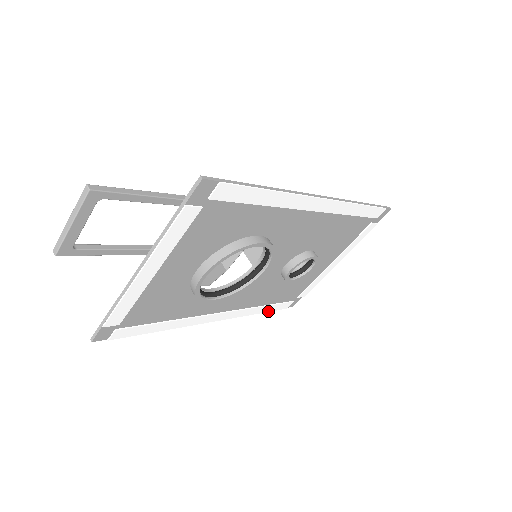
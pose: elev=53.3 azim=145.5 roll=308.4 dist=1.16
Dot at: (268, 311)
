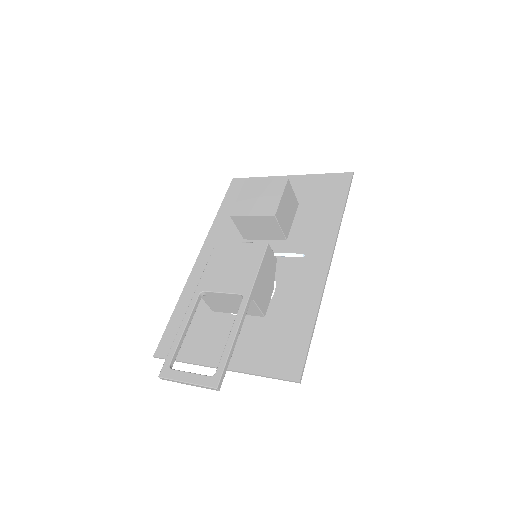
Dot at: (222, 208)
